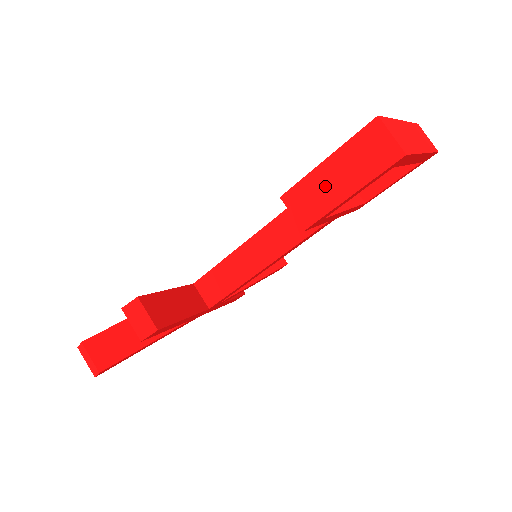
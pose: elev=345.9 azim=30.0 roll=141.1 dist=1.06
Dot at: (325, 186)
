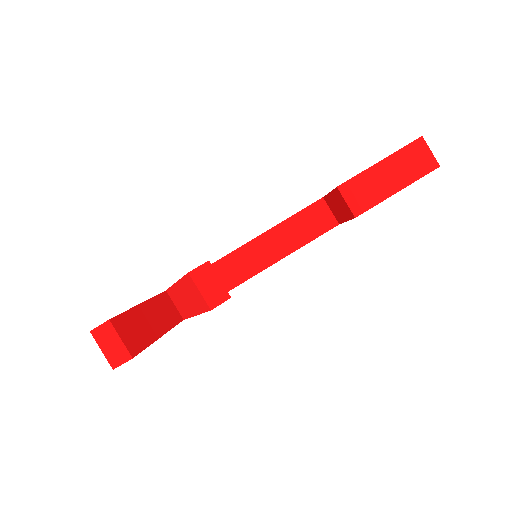
Dot at: (378, 182)
